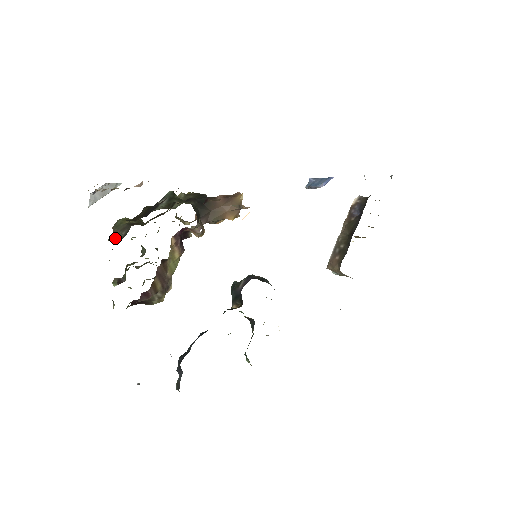
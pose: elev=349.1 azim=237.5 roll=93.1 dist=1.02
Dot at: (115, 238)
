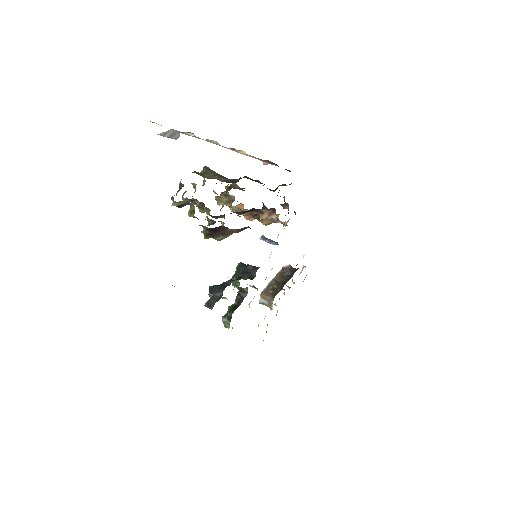
Dot at: (208, 176)
